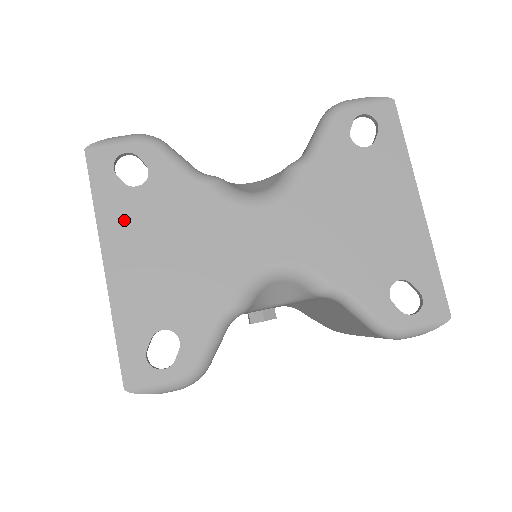
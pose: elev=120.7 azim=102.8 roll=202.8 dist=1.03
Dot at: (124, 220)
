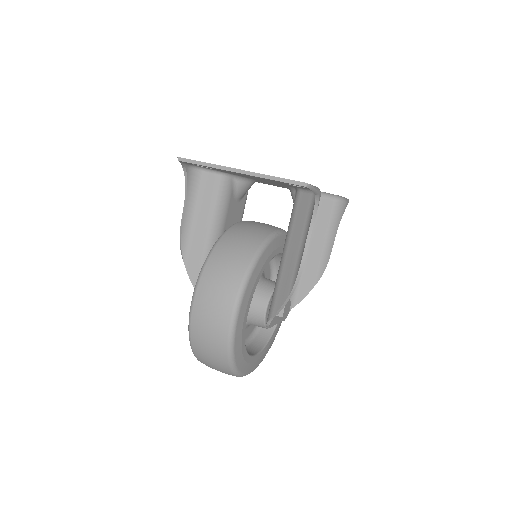
Dot at: occluded
